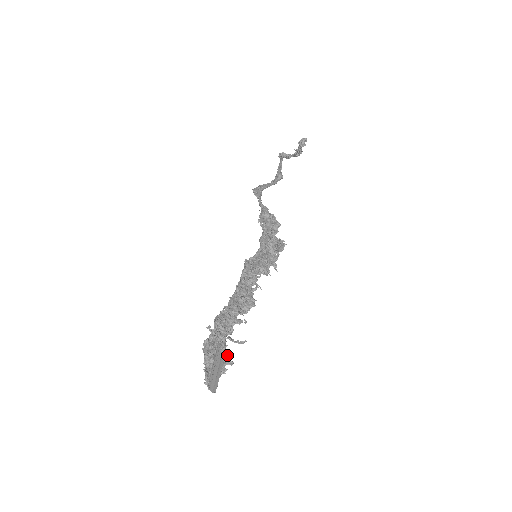
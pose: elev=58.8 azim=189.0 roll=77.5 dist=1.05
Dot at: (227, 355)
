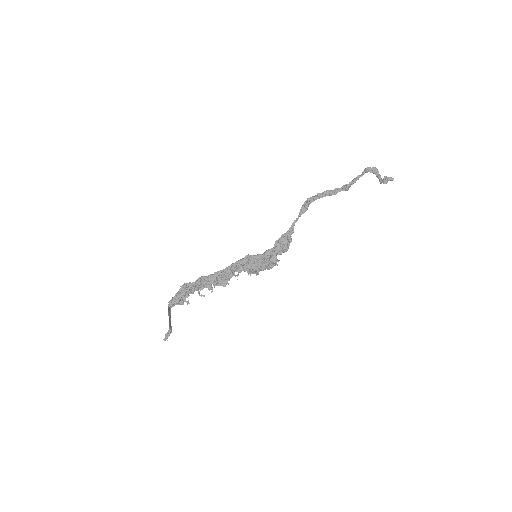
Dot at: occluded
